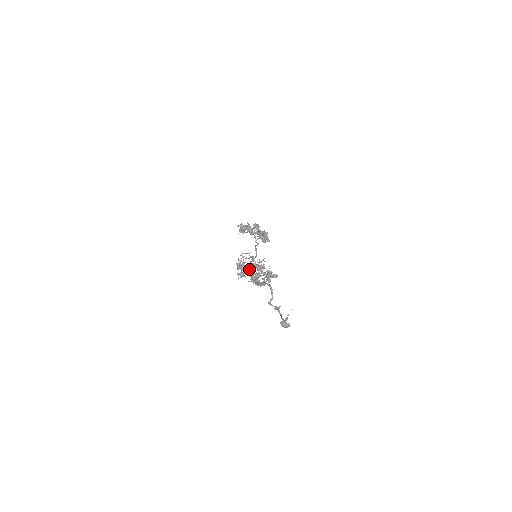
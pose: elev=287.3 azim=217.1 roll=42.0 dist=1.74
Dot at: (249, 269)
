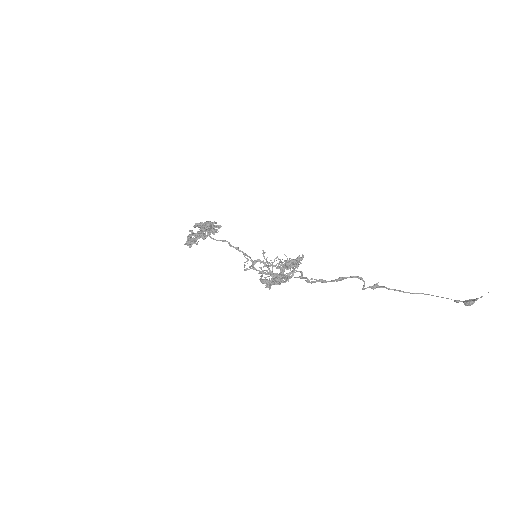
Dot at: (262, 272)
